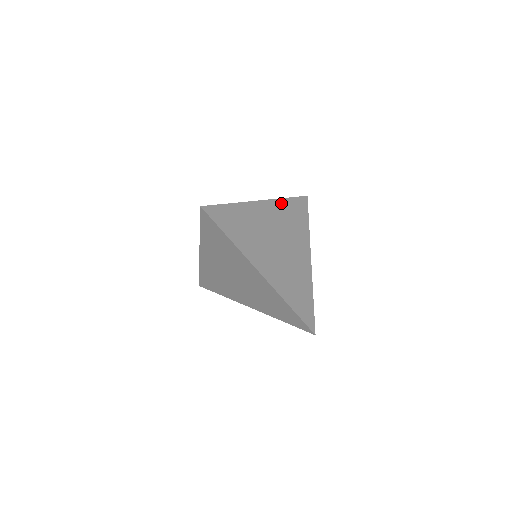
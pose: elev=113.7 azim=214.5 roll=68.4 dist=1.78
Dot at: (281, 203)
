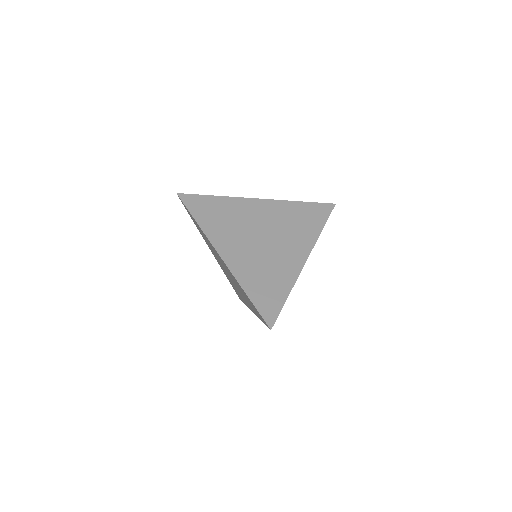
Dot at: (288, 204)
